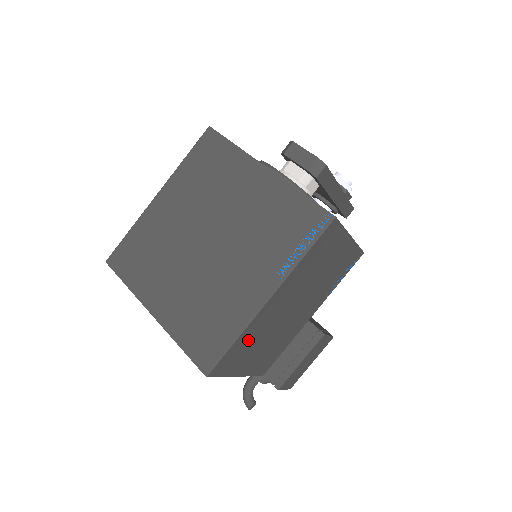
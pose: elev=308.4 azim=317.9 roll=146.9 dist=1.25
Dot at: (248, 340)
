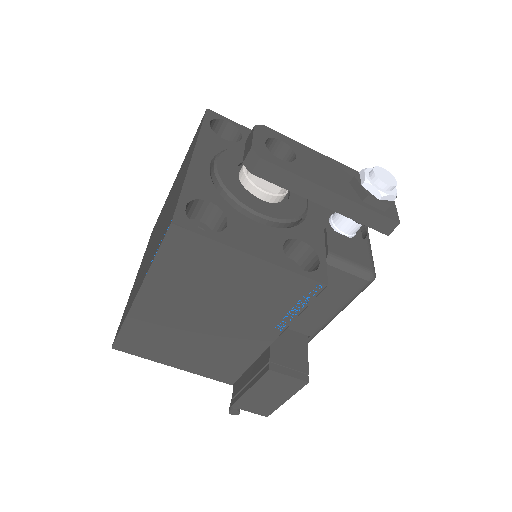
Dot at: (148, 332)
